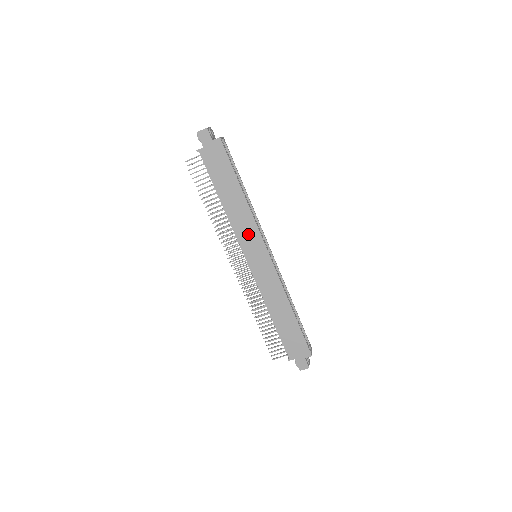
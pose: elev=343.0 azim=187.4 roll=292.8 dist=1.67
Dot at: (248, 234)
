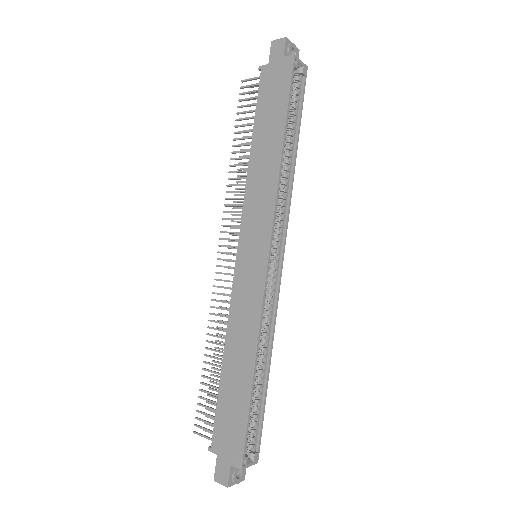
Dot at: (258, 212)
